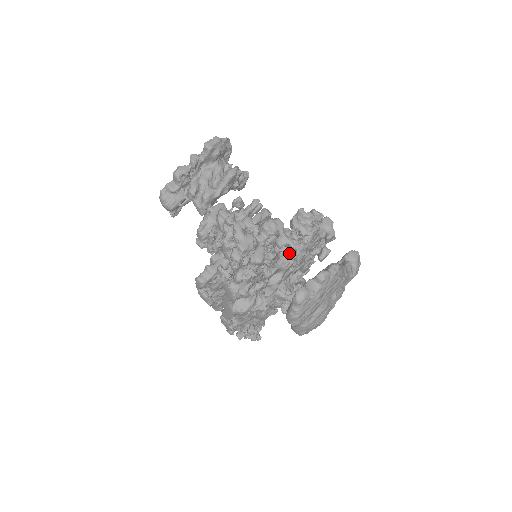
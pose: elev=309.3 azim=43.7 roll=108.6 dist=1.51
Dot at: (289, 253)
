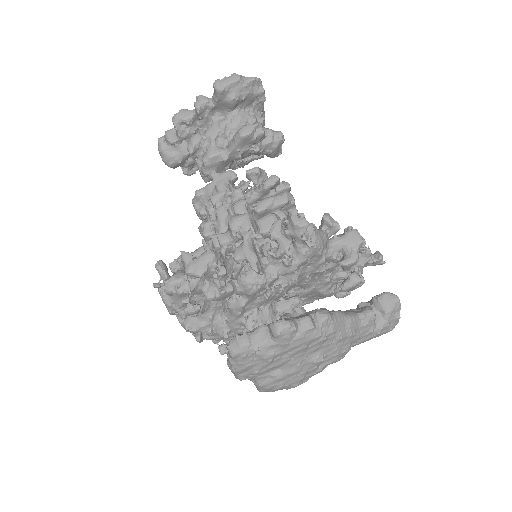
Dot at: (255, 273)
